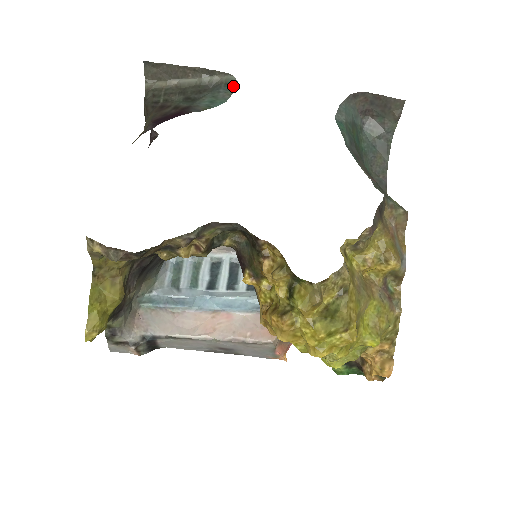
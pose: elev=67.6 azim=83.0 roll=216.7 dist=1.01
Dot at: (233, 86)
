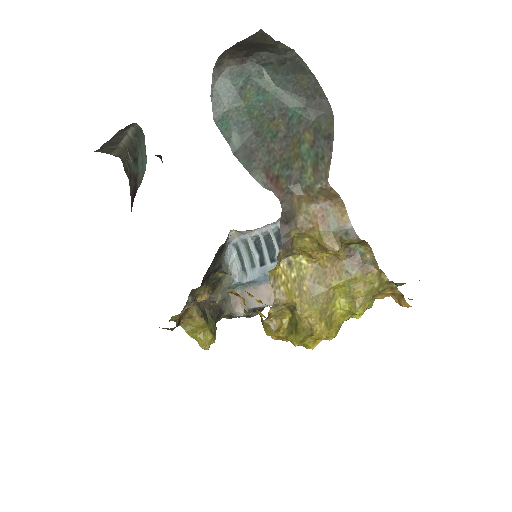
Dot at: (143, 135)
